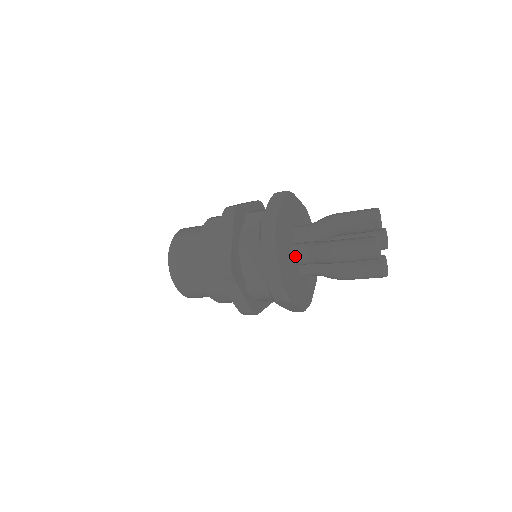
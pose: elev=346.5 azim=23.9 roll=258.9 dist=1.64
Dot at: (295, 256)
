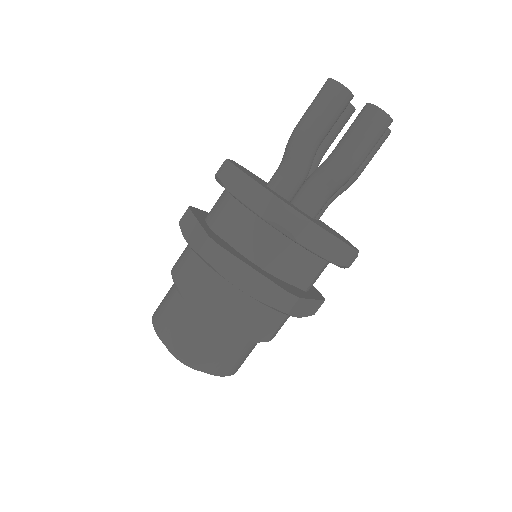
Dot at: (313, 210)
